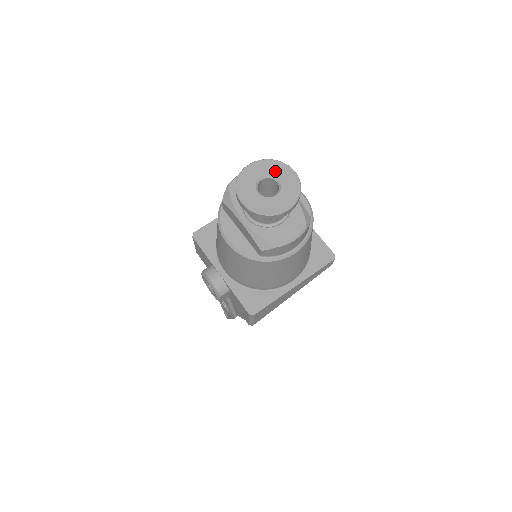
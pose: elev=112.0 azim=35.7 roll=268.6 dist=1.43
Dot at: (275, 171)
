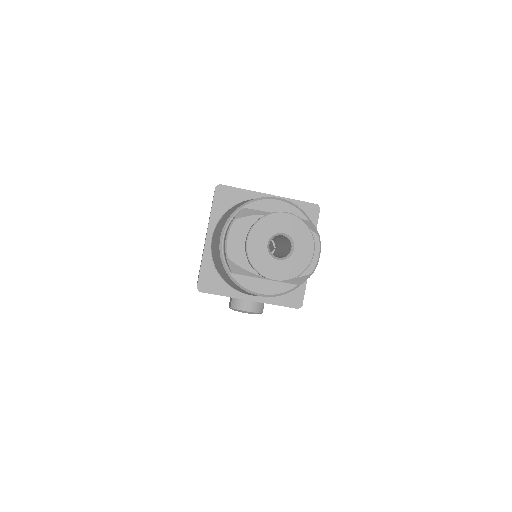
Dot at: (273, 228)
